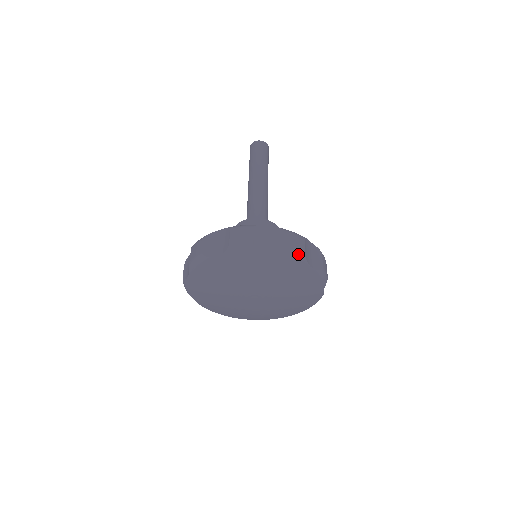
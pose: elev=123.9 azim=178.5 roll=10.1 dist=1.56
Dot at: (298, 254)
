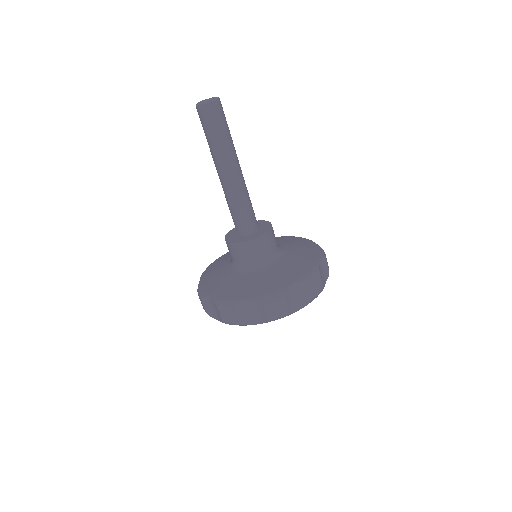
Dot at: (282, 317)
